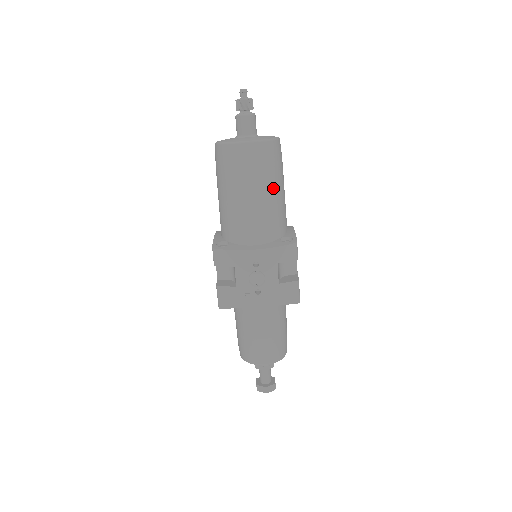
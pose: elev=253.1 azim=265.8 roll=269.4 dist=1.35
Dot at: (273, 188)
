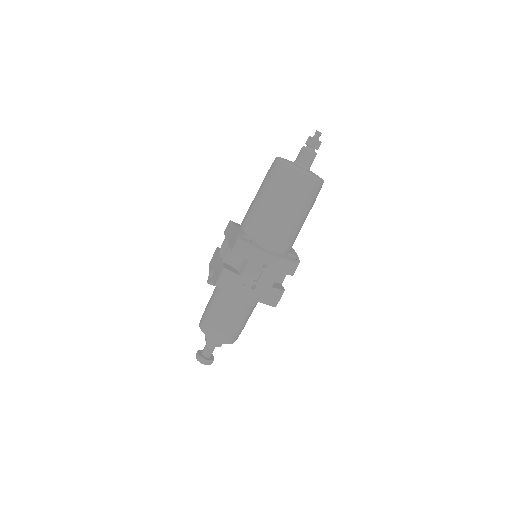
Dot at: (305, 215)
